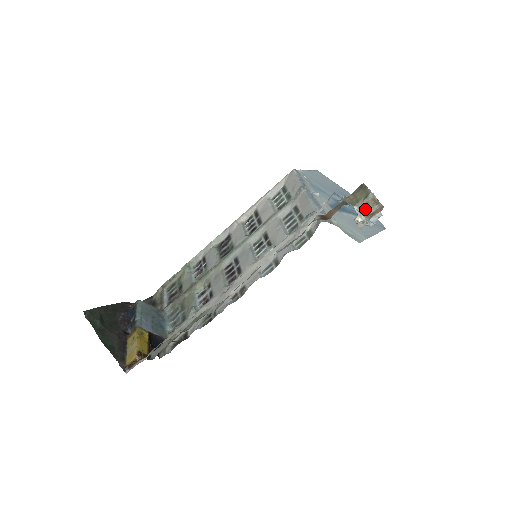
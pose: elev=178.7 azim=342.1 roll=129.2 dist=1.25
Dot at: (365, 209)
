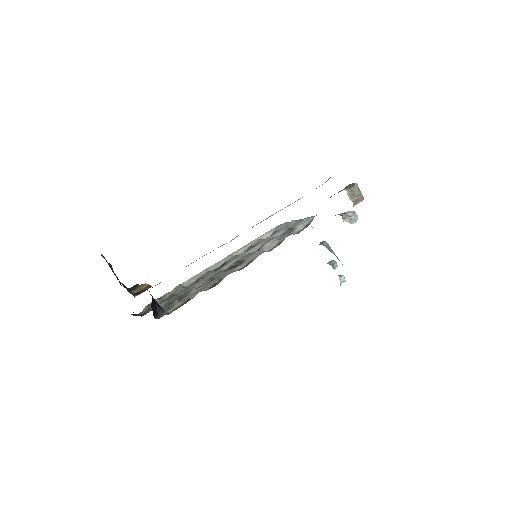
Dot at: (352, 195)
